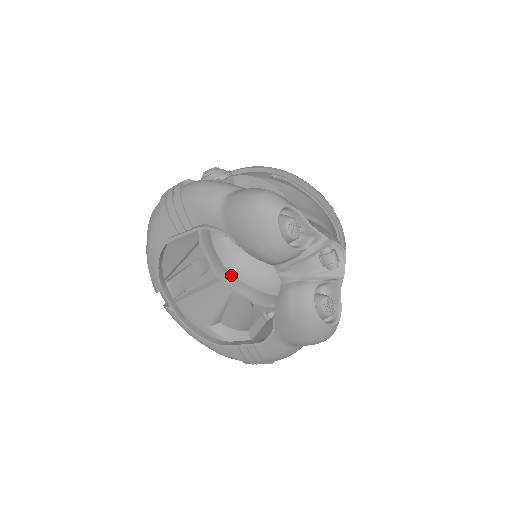
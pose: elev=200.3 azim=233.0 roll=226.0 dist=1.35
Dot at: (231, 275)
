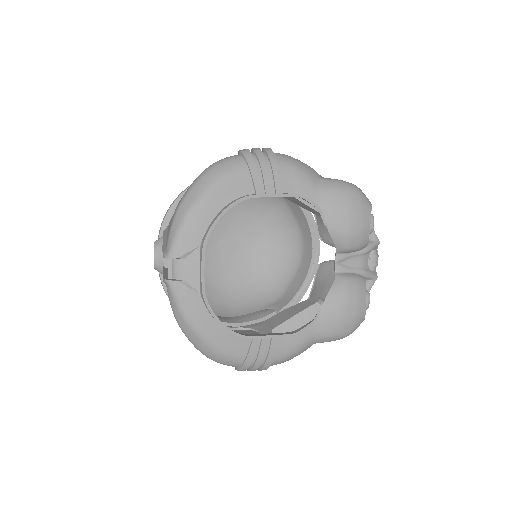
Dot at: occluded
